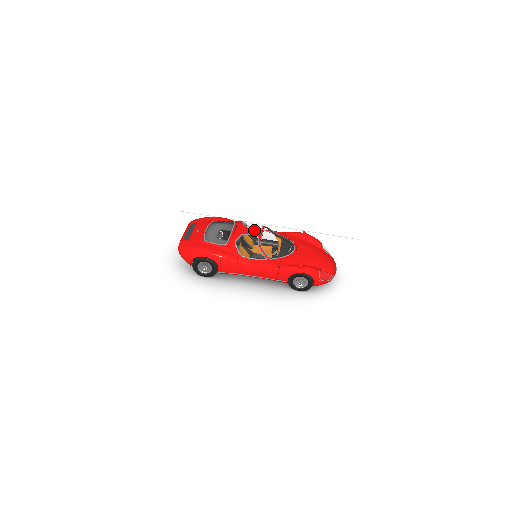
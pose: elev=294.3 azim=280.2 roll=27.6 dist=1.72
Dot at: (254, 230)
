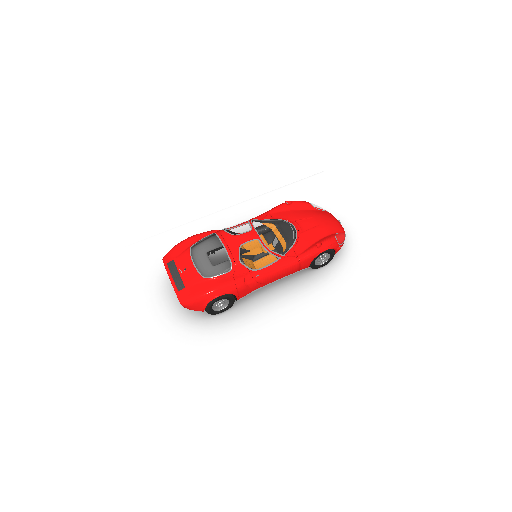
Dot at: (246, 234)
